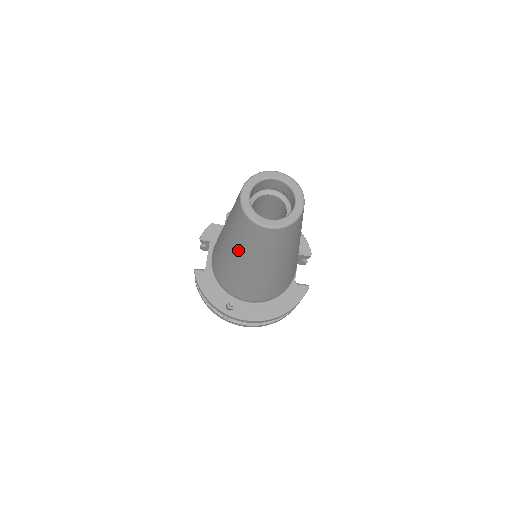
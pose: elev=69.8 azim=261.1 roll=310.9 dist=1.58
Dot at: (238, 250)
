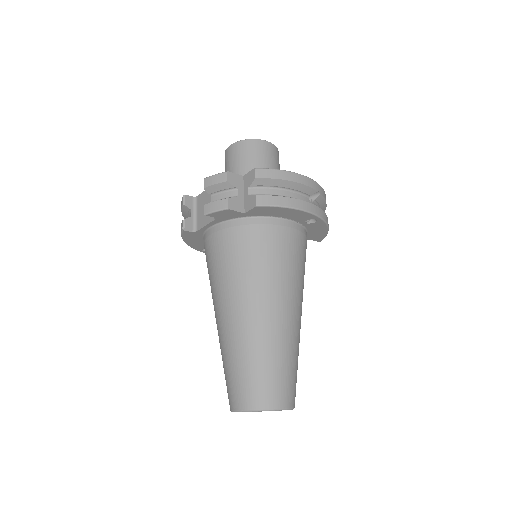
Dot at: occluded
